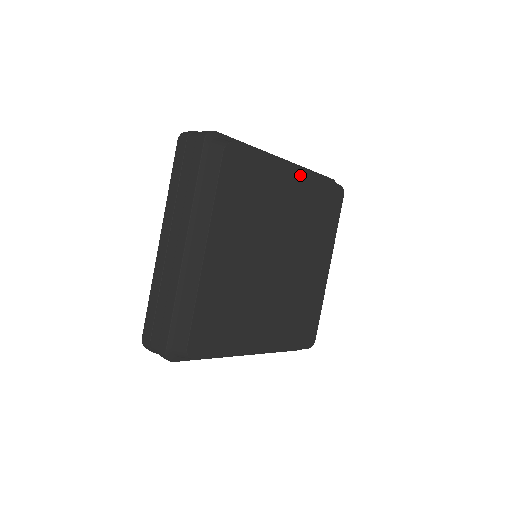
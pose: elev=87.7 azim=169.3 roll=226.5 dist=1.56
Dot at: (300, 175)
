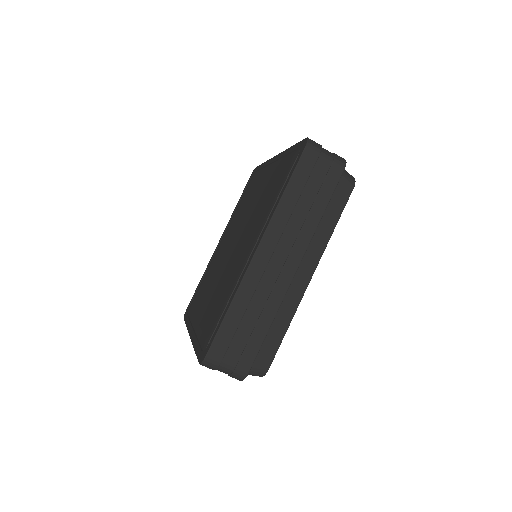
Dot at: occluded
